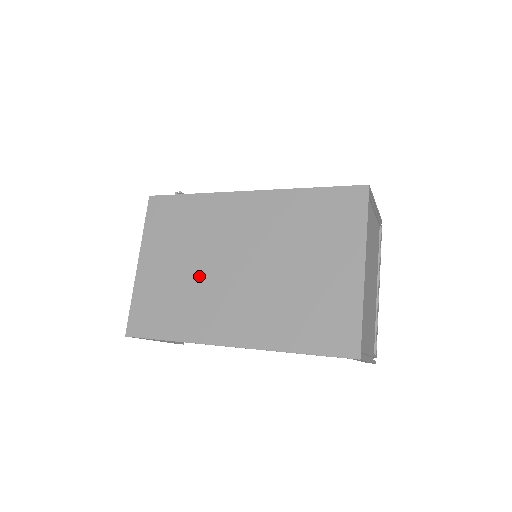
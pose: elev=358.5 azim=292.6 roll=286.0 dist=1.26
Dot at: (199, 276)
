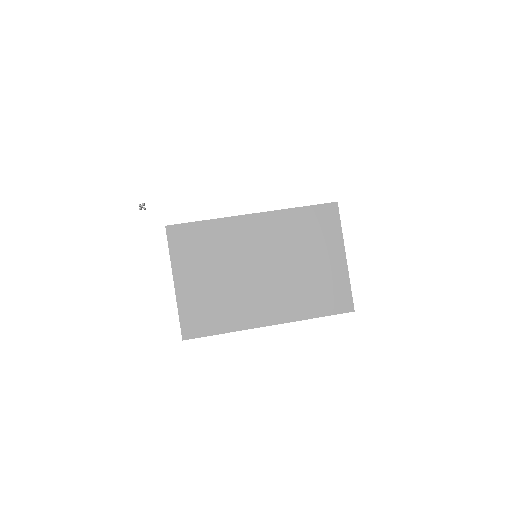
Dot at: (232, 283)
